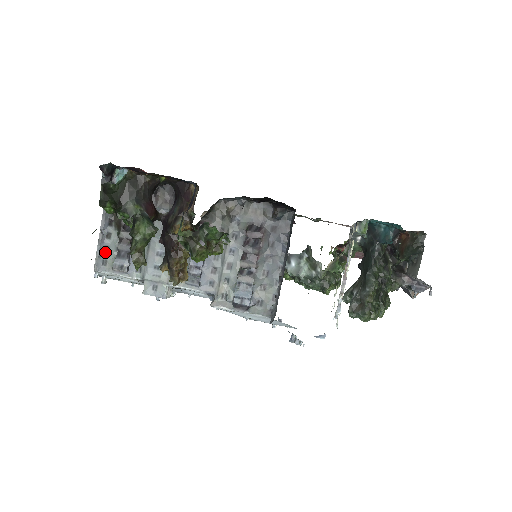
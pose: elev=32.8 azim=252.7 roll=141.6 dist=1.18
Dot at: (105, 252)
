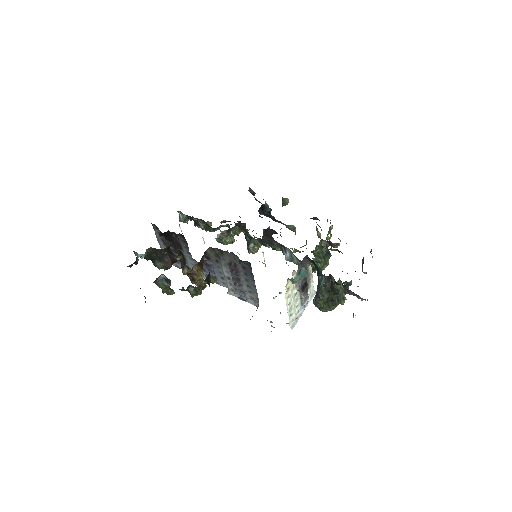
Dot at: occluded
